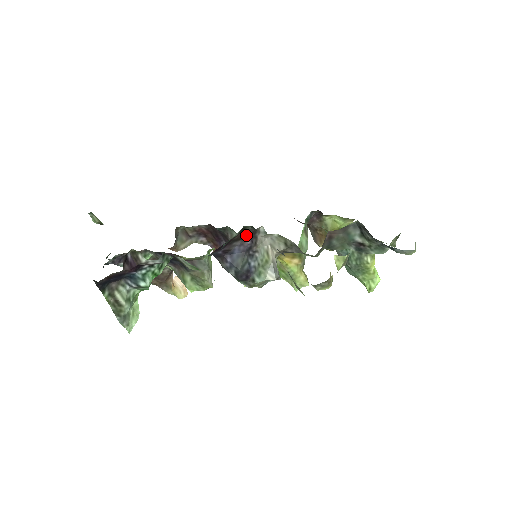
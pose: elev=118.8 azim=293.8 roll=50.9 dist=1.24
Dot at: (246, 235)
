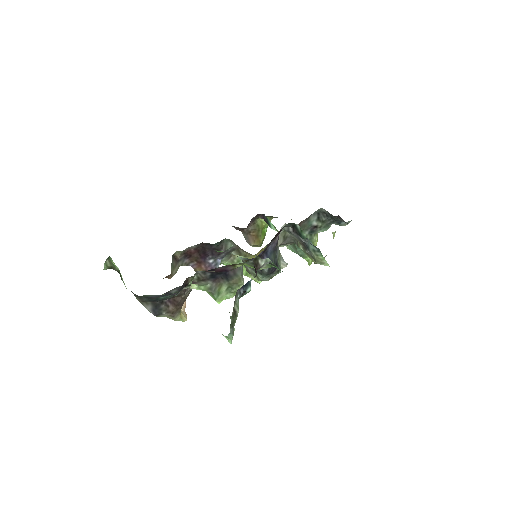
Dot at: (278, 233)
